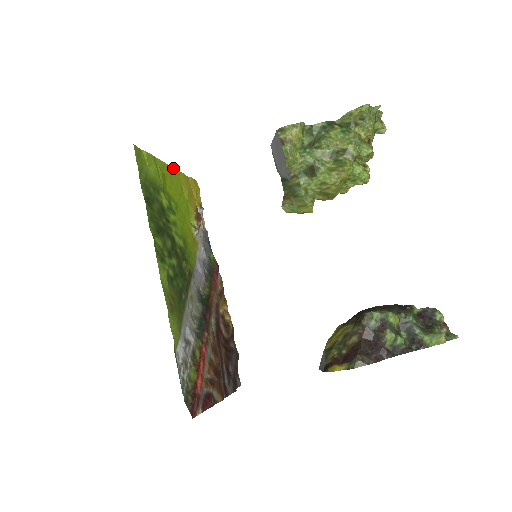
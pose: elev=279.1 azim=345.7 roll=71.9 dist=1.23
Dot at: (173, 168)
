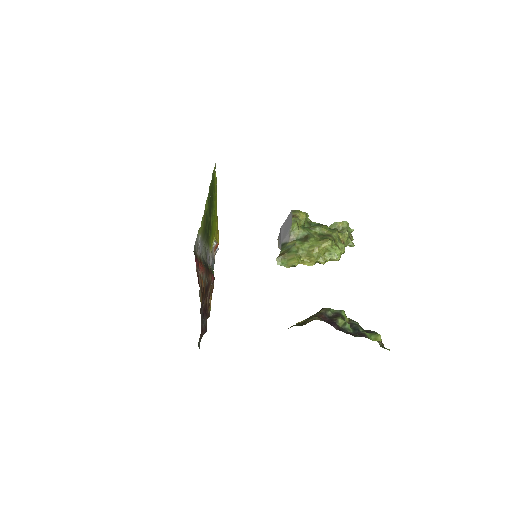
Dot at: occluded
